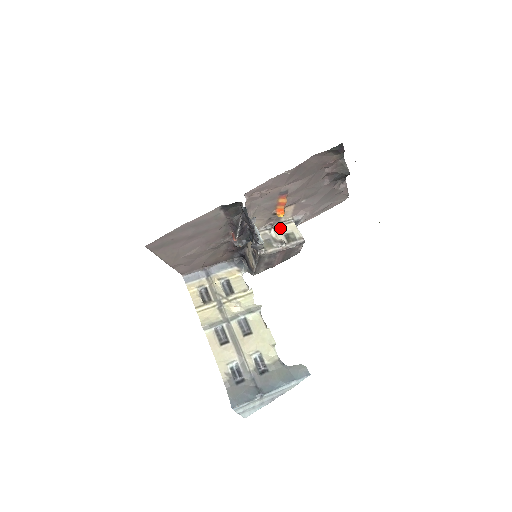
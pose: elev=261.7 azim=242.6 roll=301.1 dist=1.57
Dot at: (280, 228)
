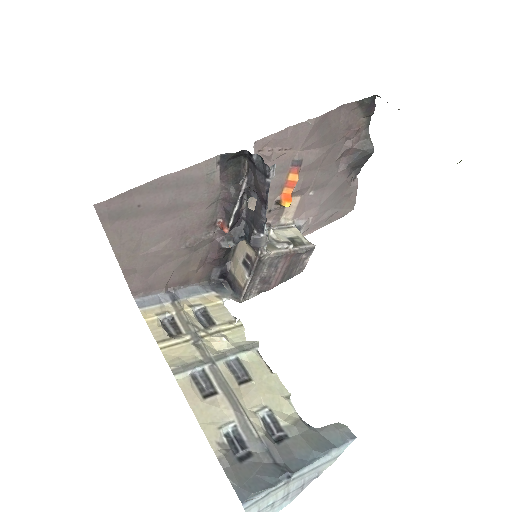
Dot at: (280, 231)
